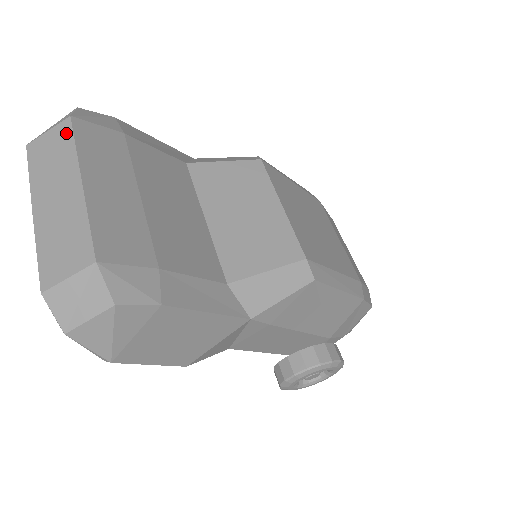
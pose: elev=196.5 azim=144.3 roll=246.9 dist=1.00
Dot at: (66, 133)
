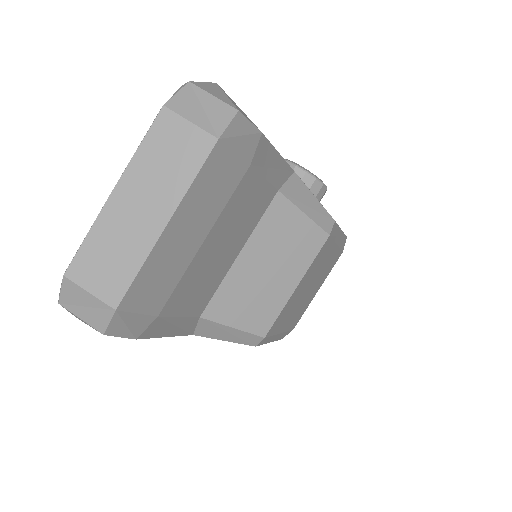
Dot at: (199, 154)
